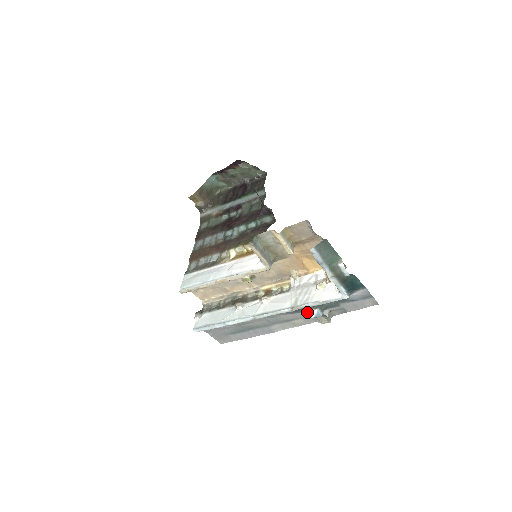
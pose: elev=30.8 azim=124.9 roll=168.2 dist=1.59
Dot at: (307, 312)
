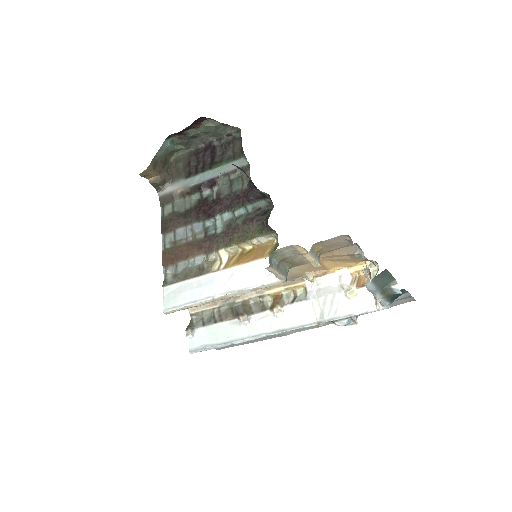
Dot at: (335, 322)
